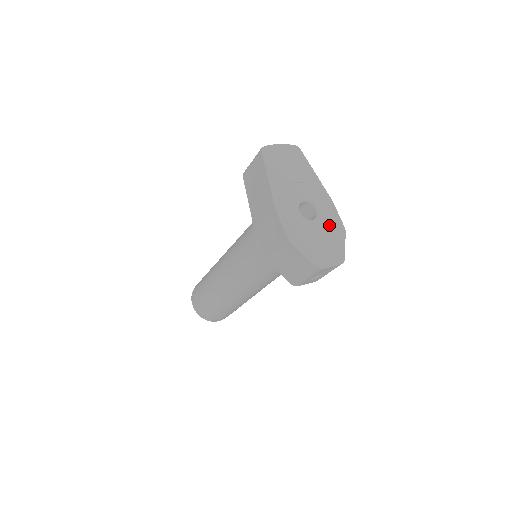
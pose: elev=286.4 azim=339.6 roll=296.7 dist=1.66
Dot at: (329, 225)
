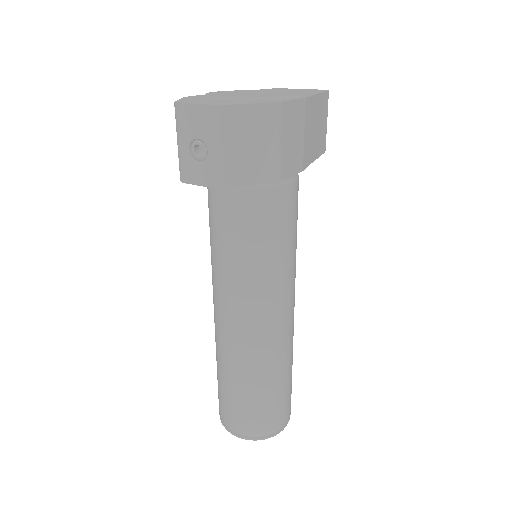
Dot at: (258, 96)
